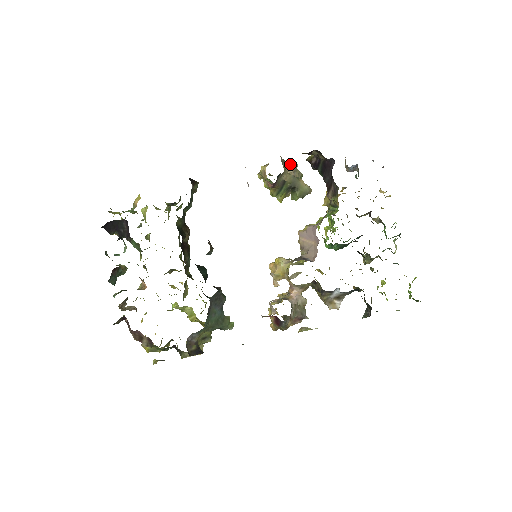
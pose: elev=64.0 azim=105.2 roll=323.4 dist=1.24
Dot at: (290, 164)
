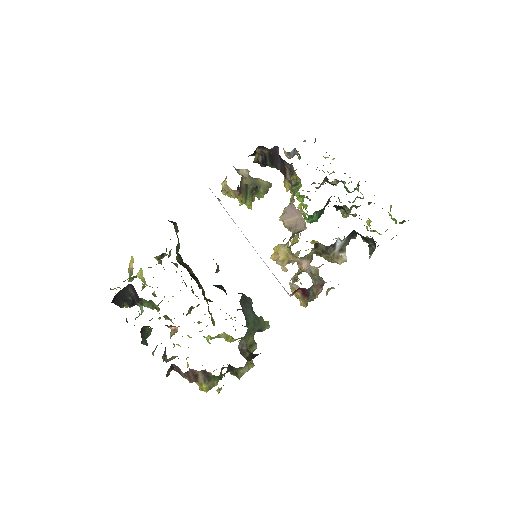
Dot at: (243, 171)
